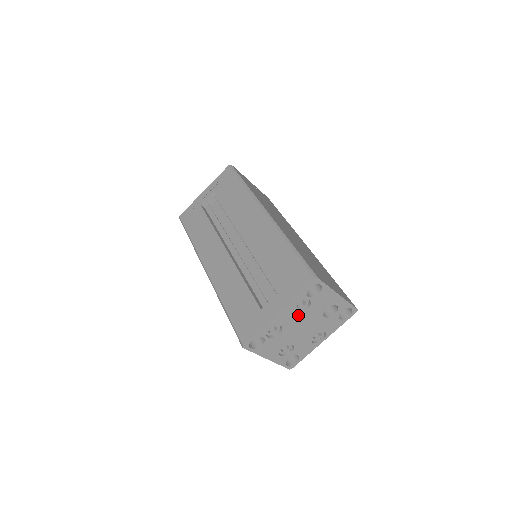
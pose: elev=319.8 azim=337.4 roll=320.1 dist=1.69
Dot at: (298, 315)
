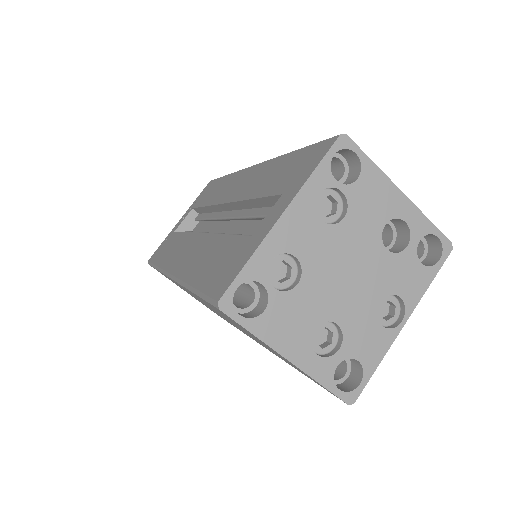
Dot at: (328, 232)
